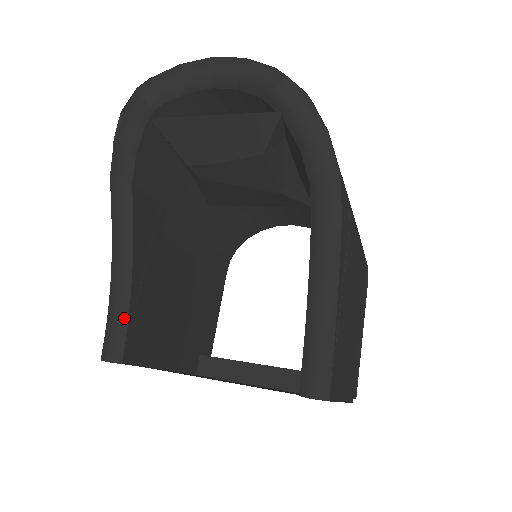
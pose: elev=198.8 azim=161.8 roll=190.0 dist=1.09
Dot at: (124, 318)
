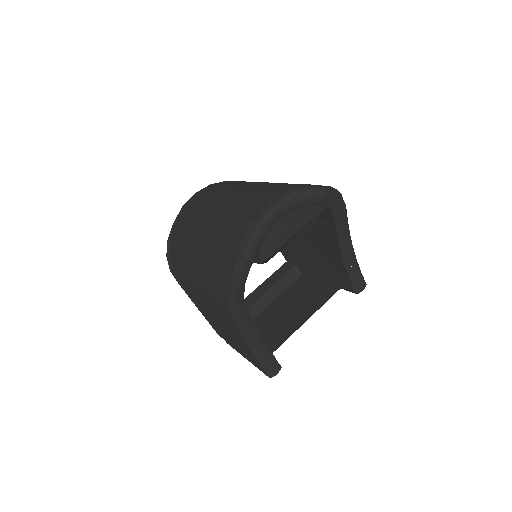
Dot at: (269, 353)
